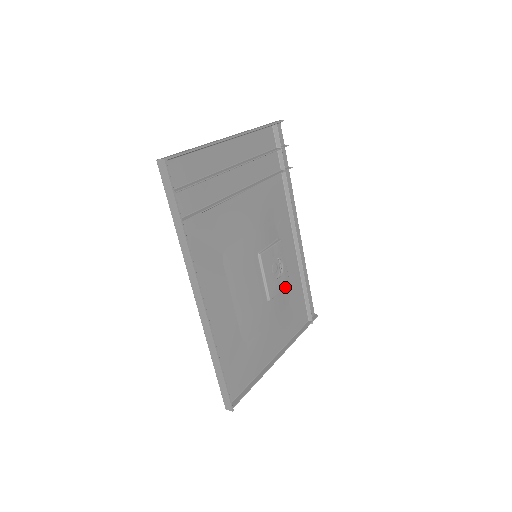
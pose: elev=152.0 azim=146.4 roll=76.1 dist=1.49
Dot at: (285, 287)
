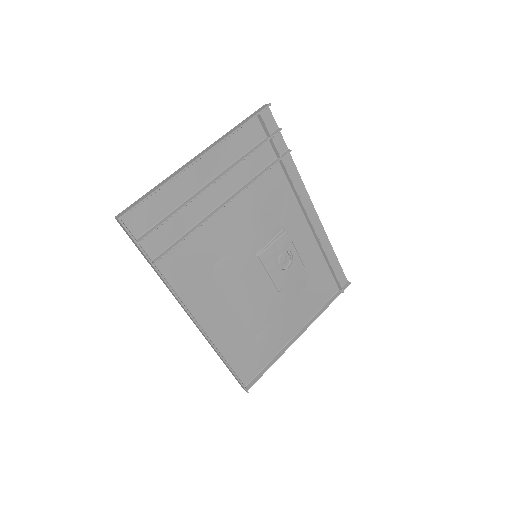
Dot at: (300, 271)
